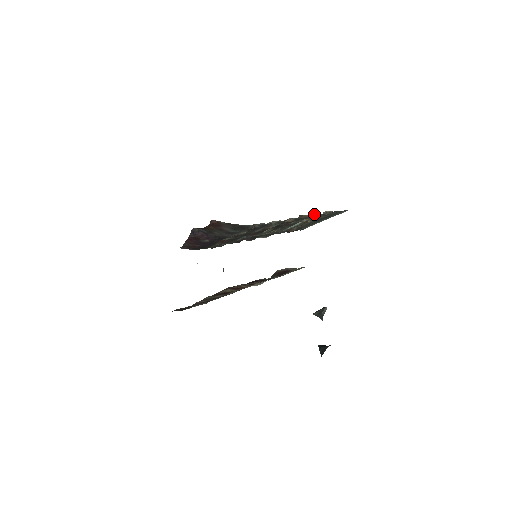
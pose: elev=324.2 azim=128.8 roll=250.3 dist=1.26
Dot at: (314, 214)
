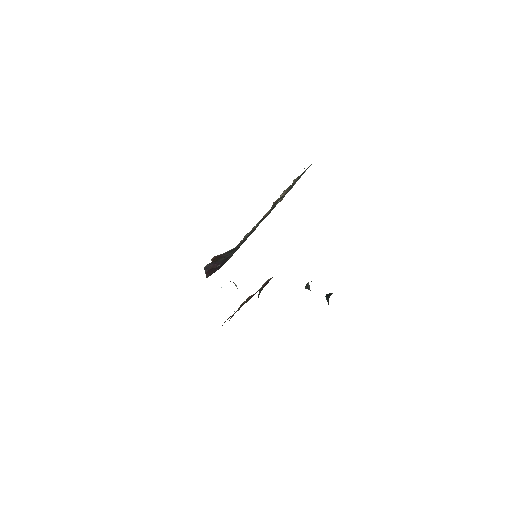
Dot at: (285, 191)
